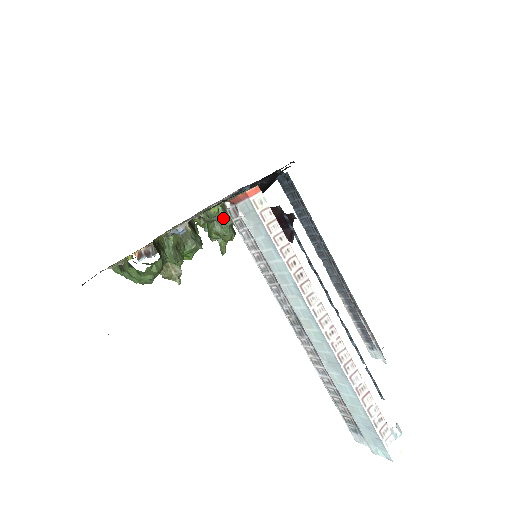
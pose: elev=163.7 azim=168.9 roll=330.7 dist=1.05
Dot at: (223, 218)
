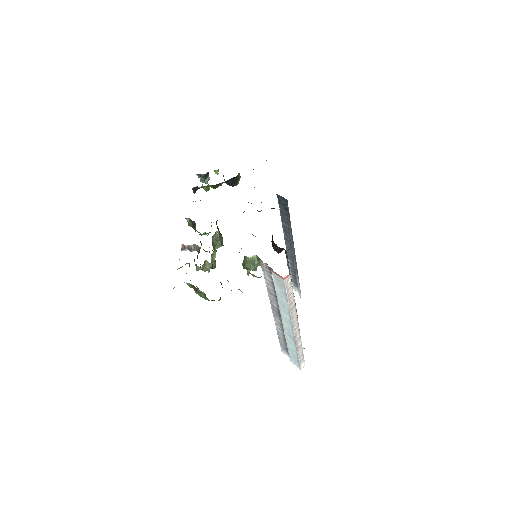
Dot at: (256, 263)
